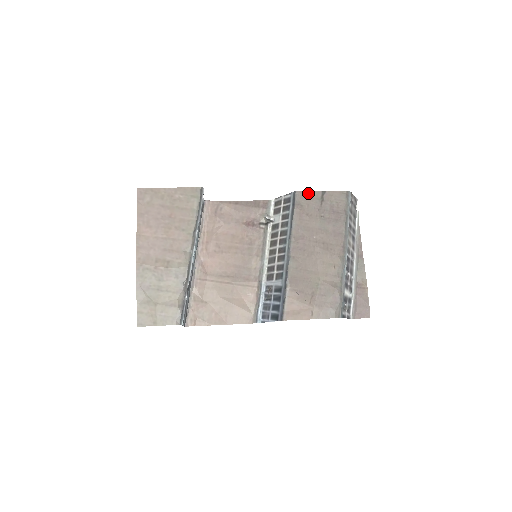
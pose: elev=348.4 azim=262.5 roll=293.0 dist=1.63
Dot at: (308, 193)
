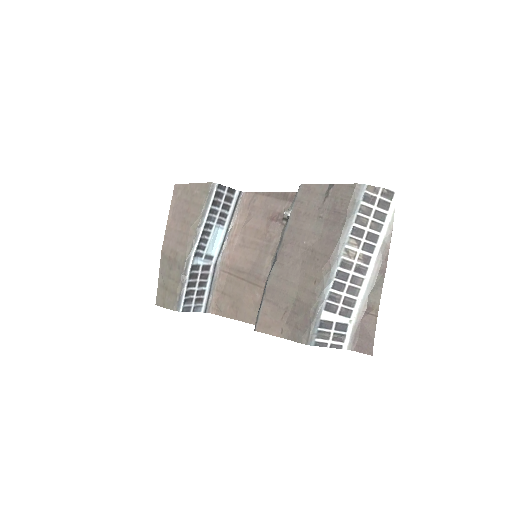
Dot at: (313, 187)
